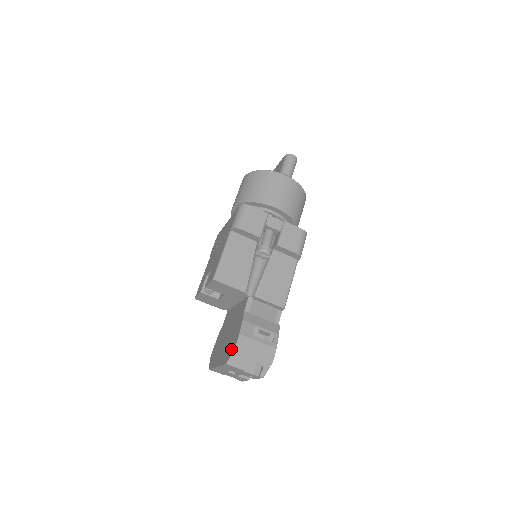
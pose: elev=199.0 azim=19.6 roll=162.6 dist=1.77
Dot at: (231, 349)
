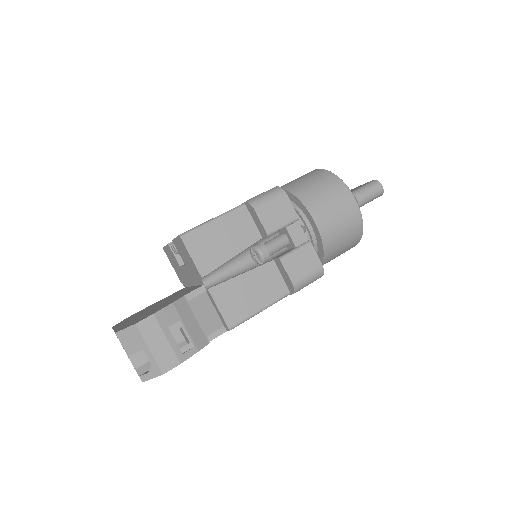
Dot at: (134, 322)
